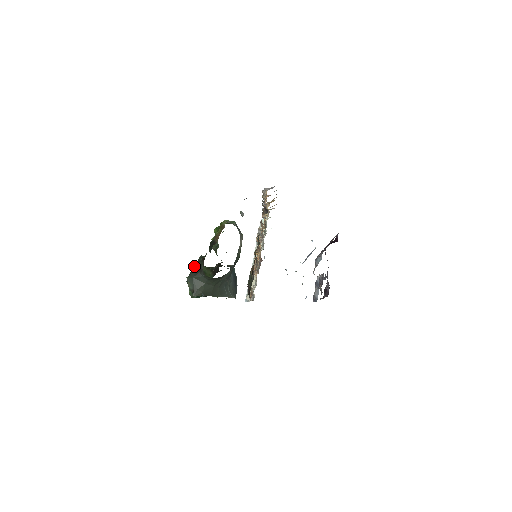
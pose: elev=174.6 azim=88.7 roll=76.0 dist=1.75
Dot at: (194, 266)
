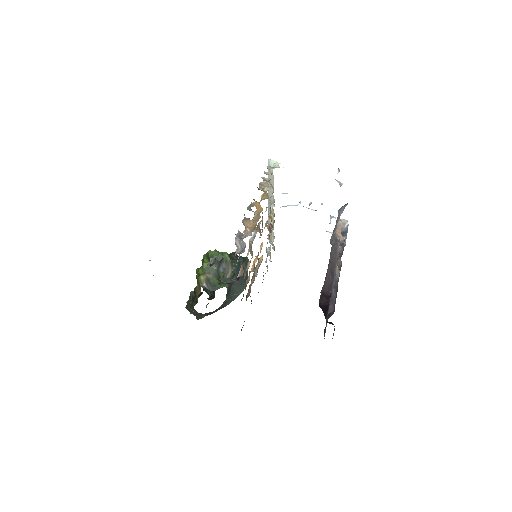
Dot at: (189, 296)
